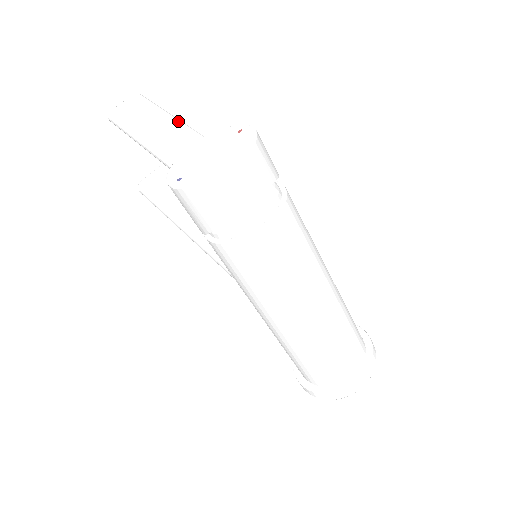
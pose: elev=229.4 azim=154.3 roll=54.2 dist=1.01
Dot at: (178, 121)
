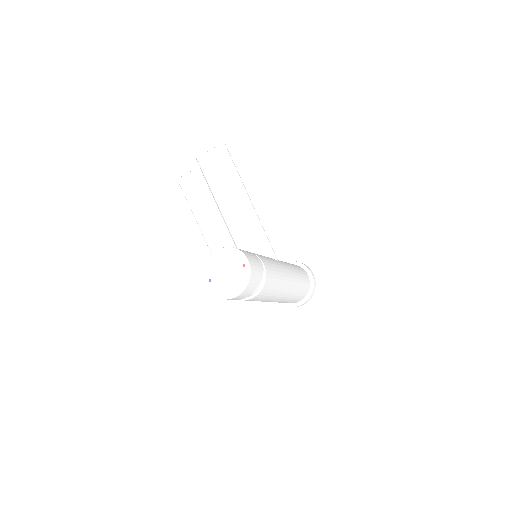
Dot at: (218, 217)
